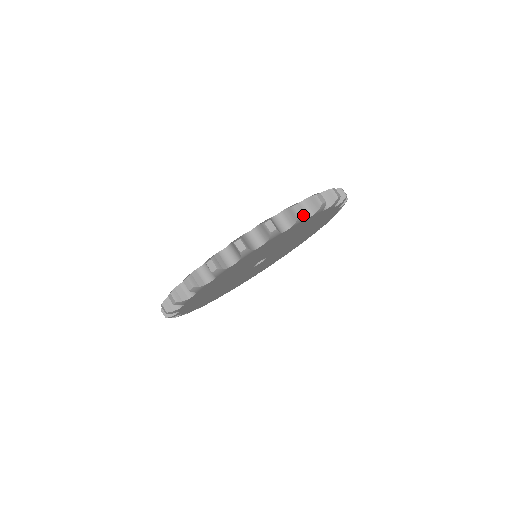
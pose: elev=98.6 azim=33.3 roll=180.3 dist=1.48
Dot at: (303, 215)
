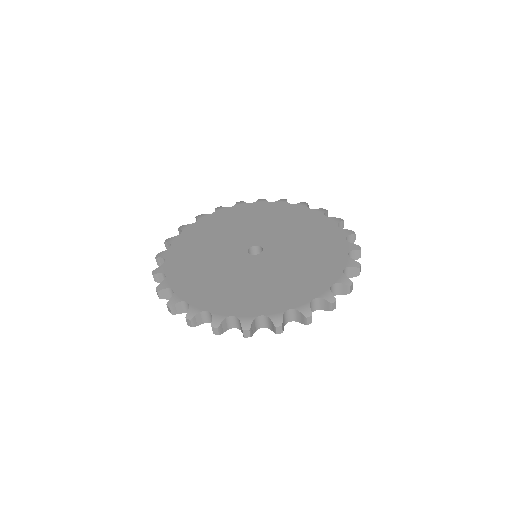
Dot at: (334, 307)
